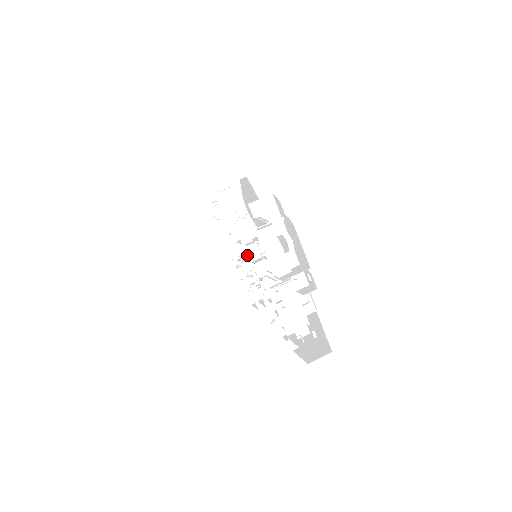
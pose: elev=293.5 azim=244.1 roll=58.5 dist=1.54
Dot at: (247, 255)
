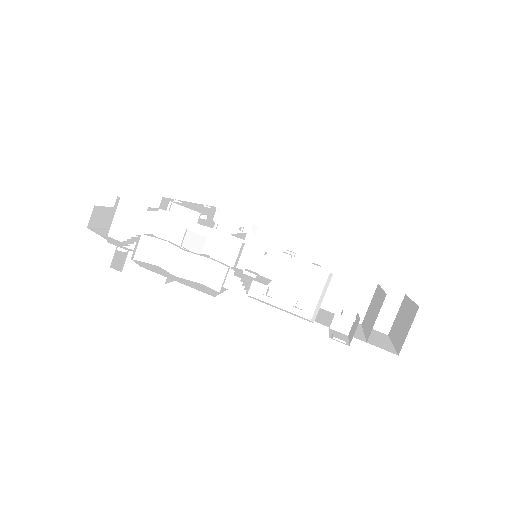
Dot at: occluded
